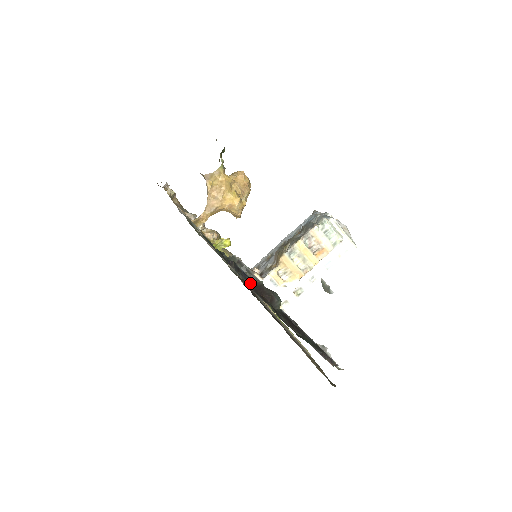
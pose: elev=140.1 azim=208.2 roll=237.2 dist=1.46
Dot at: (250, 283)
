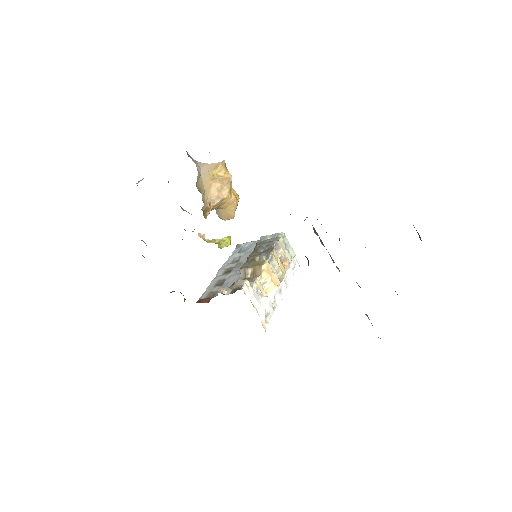
Dot at: occluded
